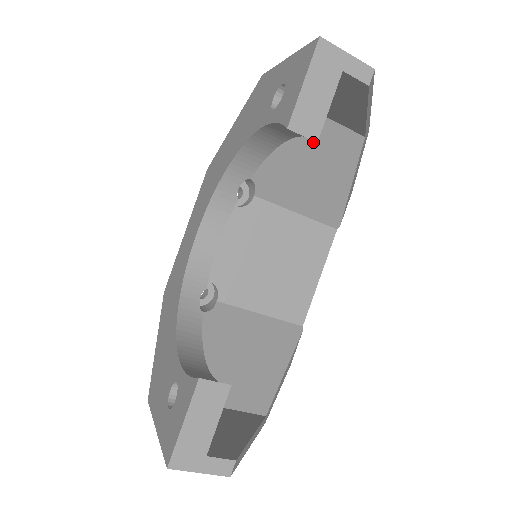
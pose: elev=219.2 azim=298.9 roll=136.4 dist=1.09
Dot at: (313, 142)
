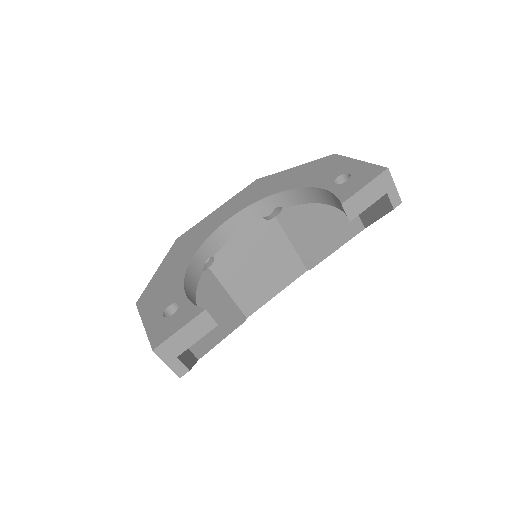
Dot at: (335, 211)
